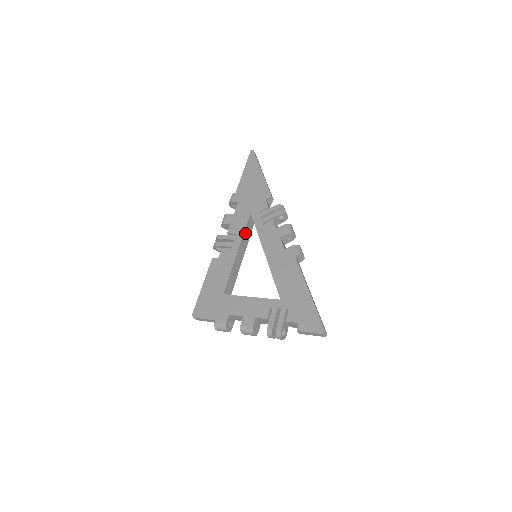
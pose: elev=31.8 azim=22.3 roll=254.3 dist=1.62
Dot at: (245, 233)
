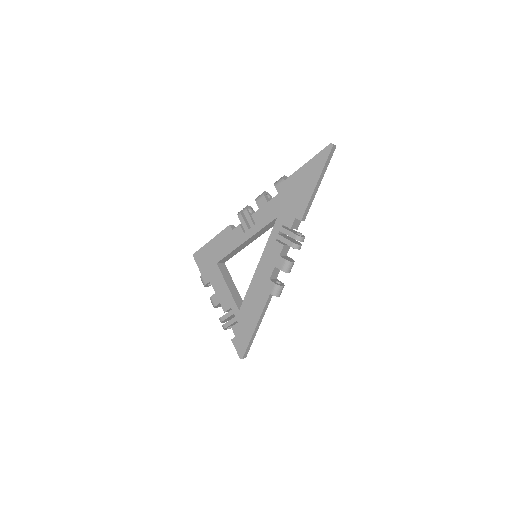
Dot at: (262, 229)
